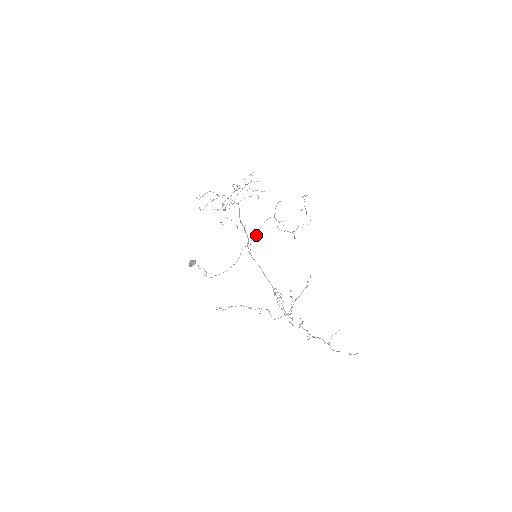
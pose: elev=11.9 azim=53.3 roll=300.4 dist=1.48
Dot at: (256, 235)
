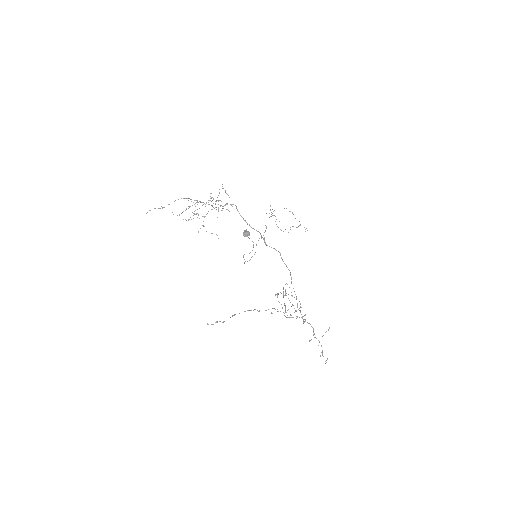
Dot at: occluded
